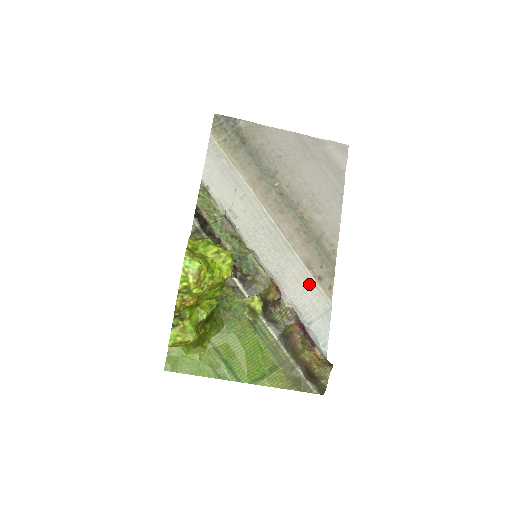
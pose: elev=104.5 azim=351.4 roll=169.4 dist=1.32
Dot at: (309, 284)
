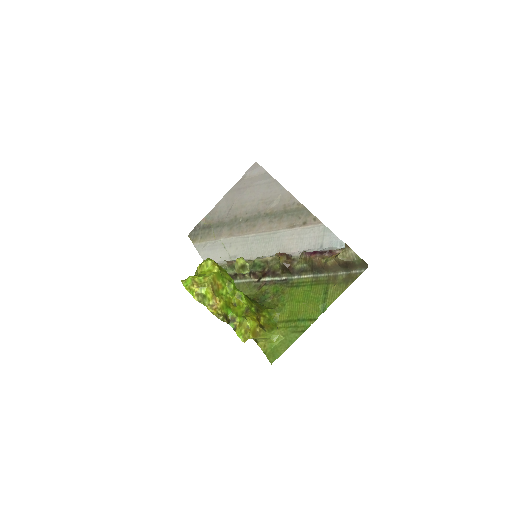
Dot at: (301, 233)
